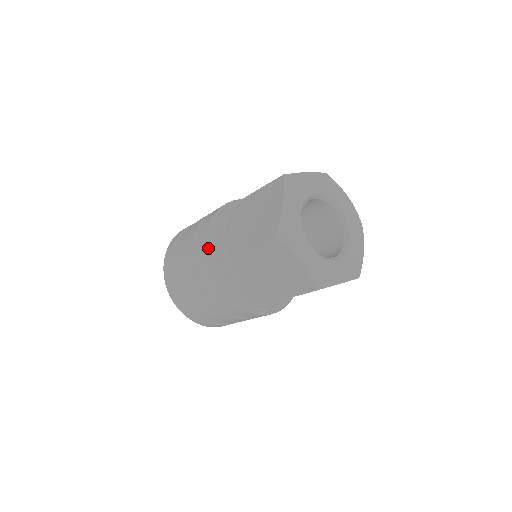
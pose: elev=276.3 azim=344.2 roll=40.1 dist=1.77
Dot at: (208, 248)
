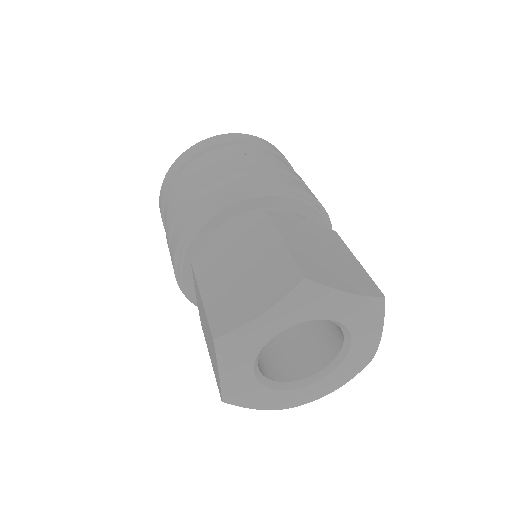
Dot at: (183, 291)
